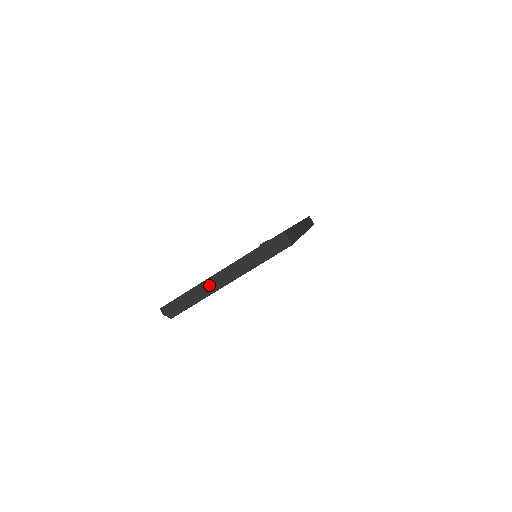
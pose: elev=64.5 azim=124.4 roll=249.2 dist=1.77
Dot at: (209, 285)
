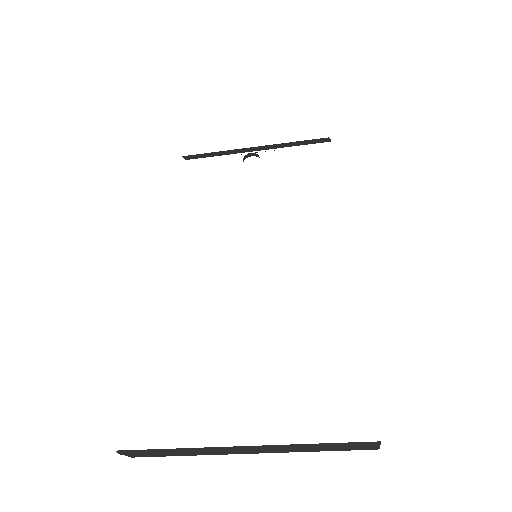
Dot at: (216, 450)
